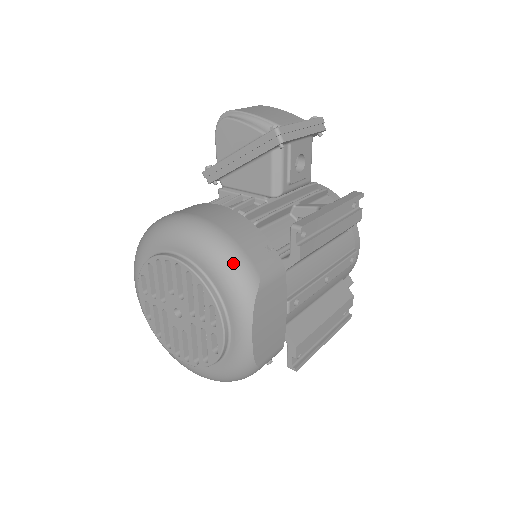
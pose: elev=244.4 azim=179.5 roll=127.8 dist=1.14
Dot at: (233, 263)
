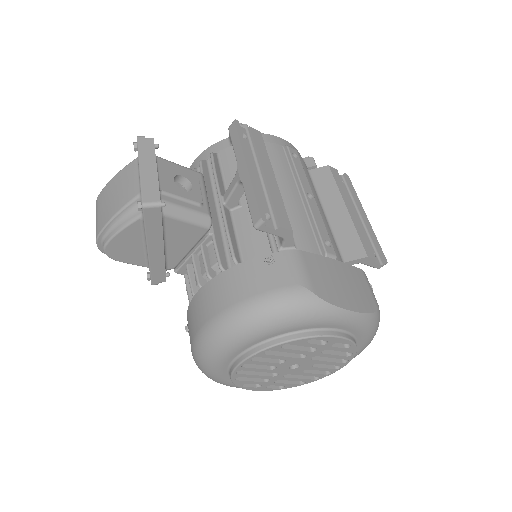
Dot at: (276, 309)
